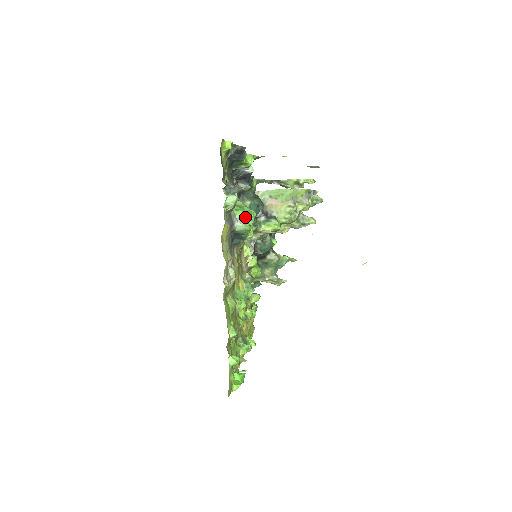
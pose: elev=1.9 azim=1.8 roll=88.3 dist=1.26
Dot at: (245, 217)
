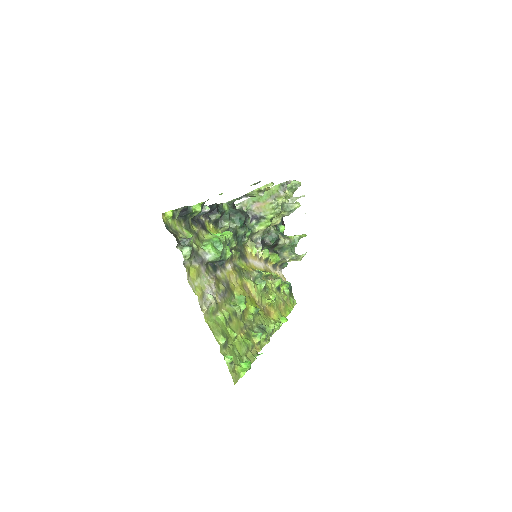
Dot at: (213, 248)
